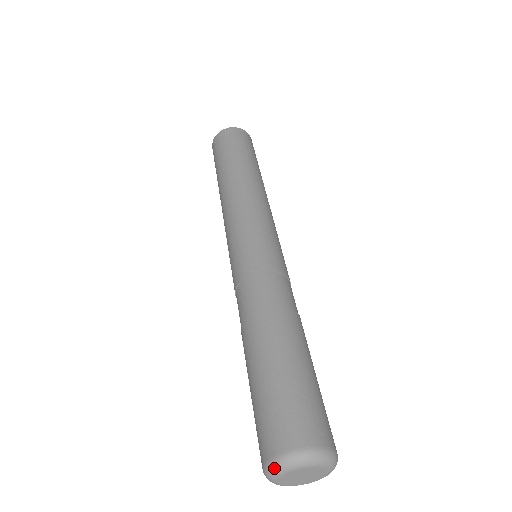
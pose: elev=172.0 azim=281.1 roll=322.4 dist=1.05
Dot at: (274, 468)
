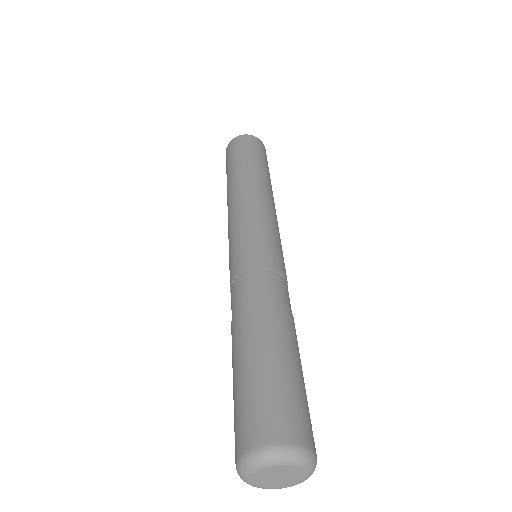
Dot at: (276, 454)
